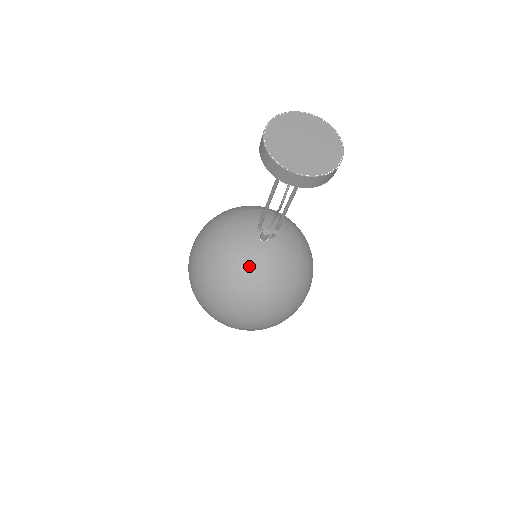
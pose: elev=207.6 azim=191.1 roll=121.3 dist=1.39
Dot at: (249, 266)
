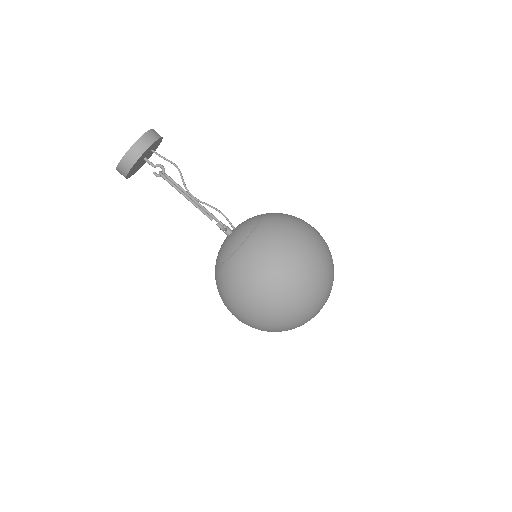
Dot at: occluded
